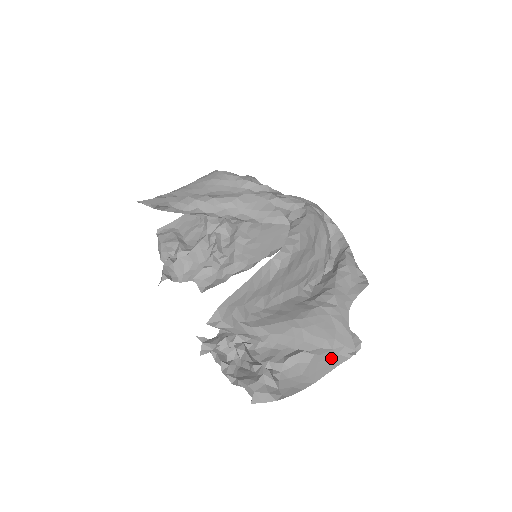
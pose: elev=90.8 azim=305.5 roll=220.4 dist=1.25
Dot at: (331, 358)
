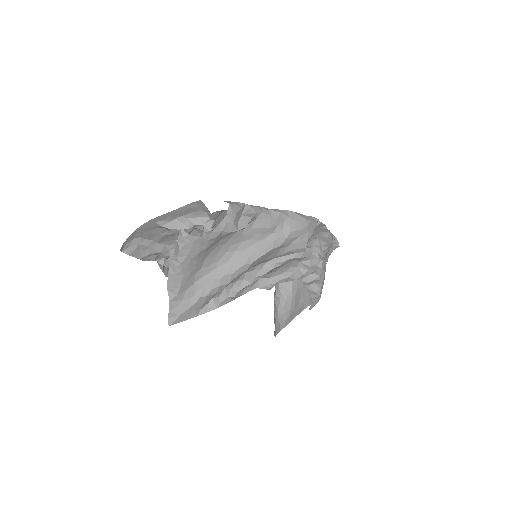
Dot at: occluded
